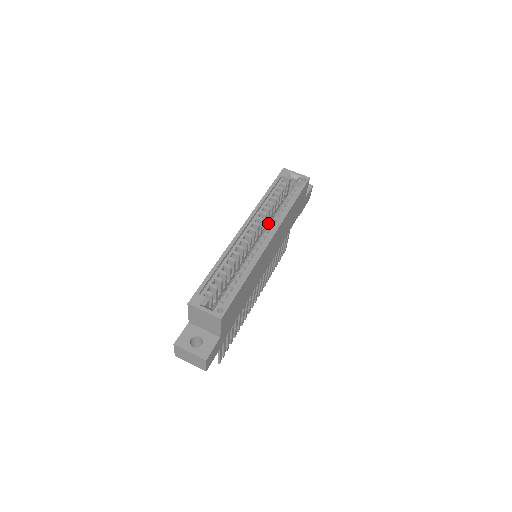
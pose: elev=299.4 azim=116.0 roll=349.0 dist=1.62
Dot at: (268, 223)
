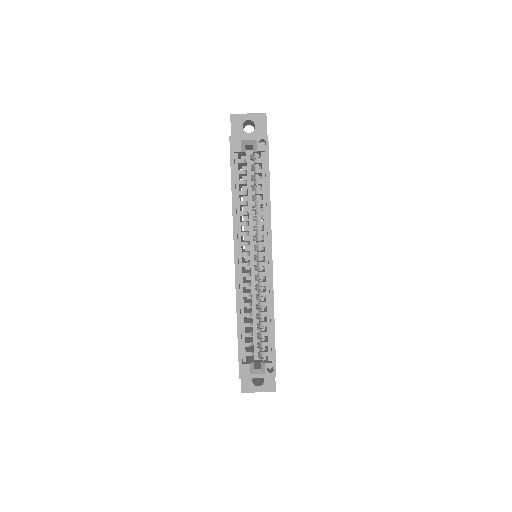
Dot at: occluded
